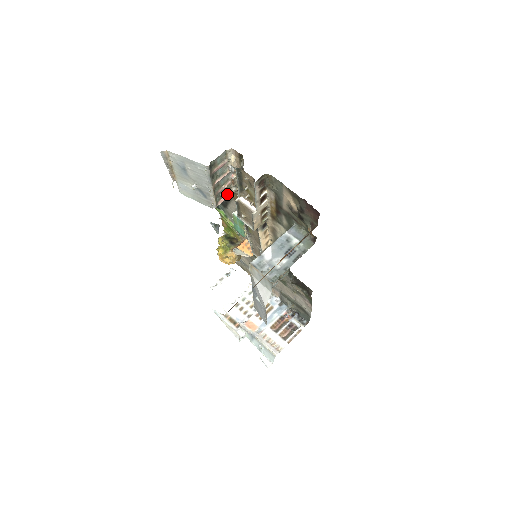
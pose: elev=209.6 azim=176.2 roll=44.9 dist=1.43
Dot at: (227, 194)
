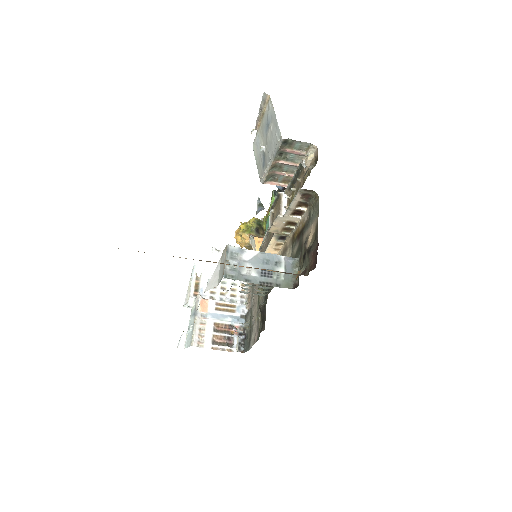
Dot at: (282, 183)
